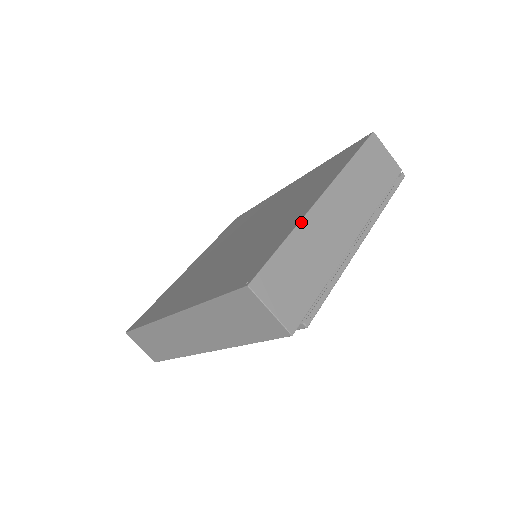
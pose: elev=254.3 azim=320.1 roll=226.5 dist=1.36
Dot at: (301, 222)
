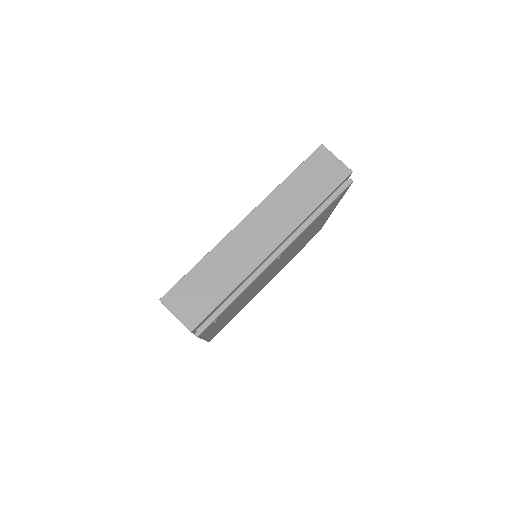
Dot at: occluded
